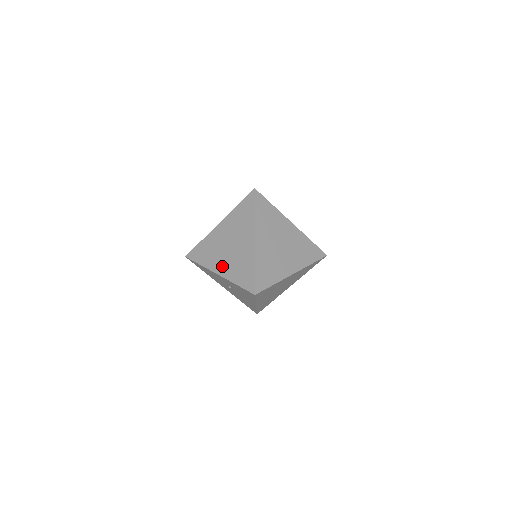
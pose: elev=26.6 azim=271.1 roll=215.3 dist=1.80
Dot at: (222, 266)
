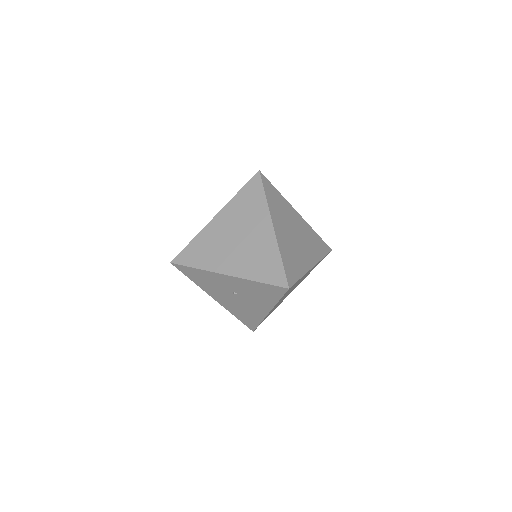
Dot at: (231, 264)
